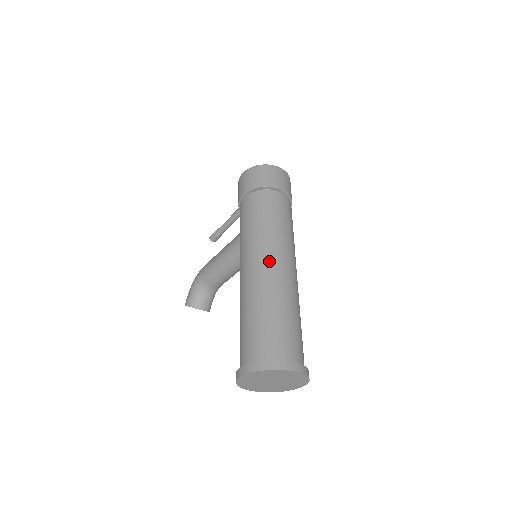
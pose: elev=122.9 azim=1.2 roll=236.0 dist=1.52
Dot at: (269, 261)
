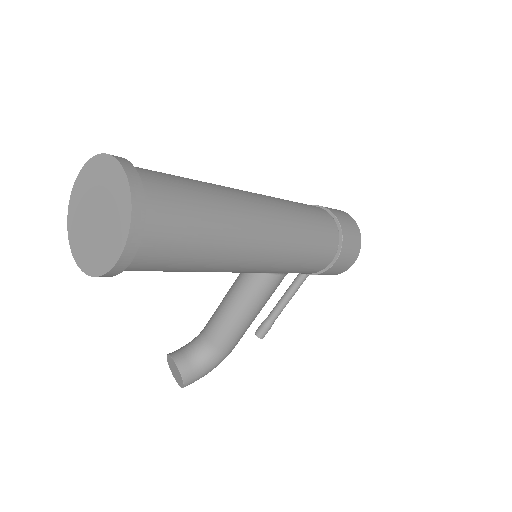
Dot at: occluded
